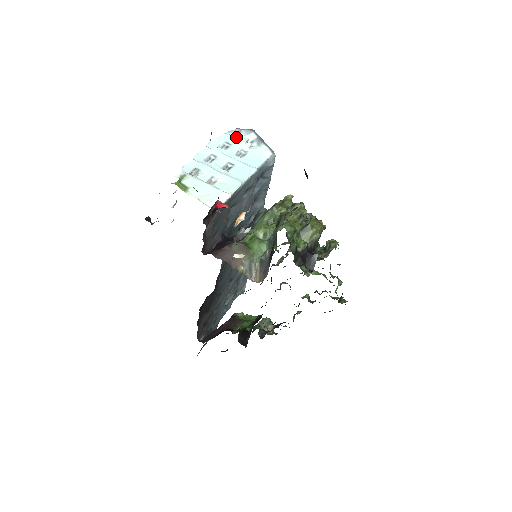
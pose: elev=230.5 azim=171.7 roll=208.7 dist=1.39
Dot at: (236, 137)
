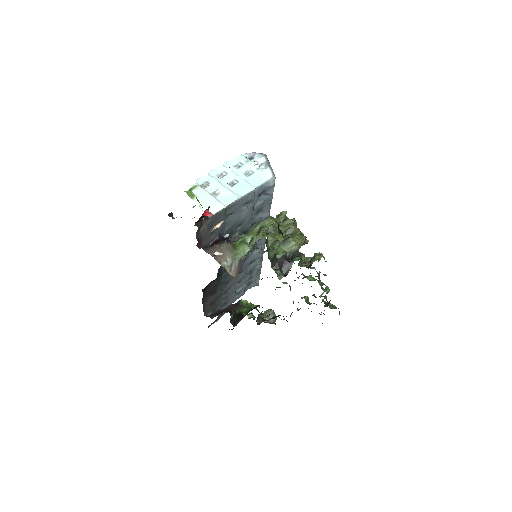
Dot at: (250, 159)
